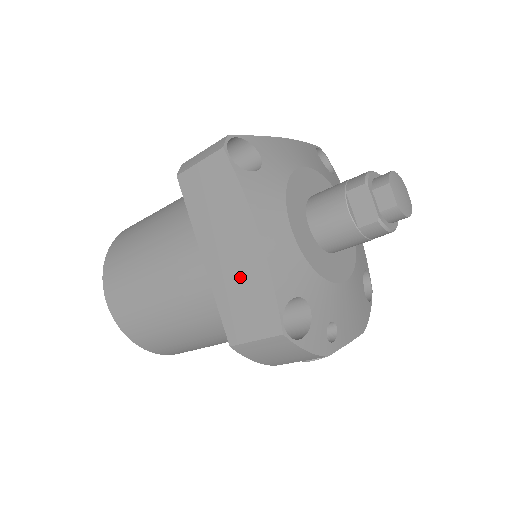
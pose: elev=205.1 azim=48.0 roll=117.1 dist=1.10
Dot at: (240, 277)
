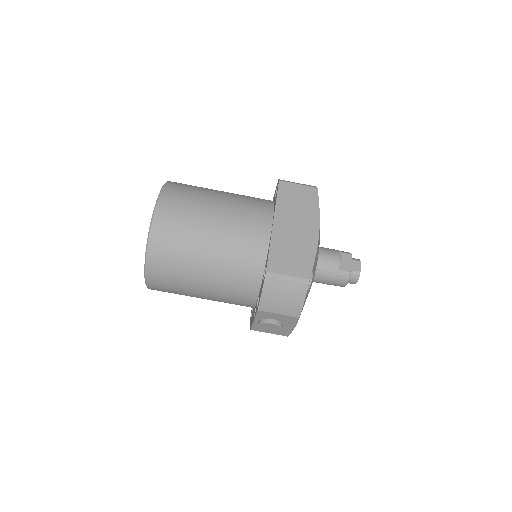
Dot at: (296, 242)
